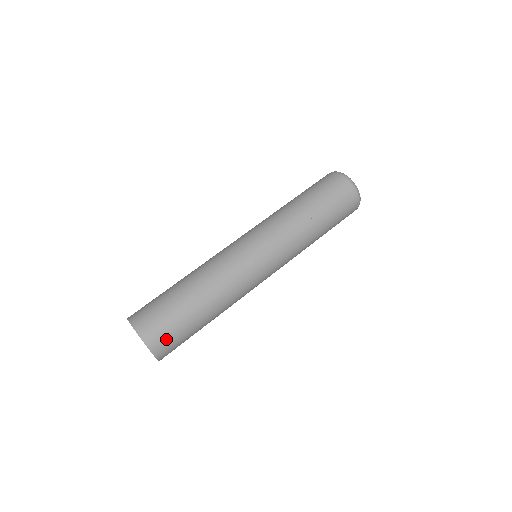
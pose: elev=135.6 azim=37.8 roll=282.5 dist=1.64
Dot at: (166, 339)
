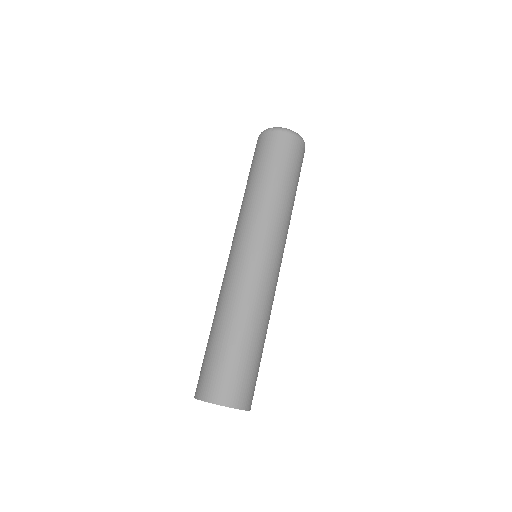
Dot at: (251, 390)
